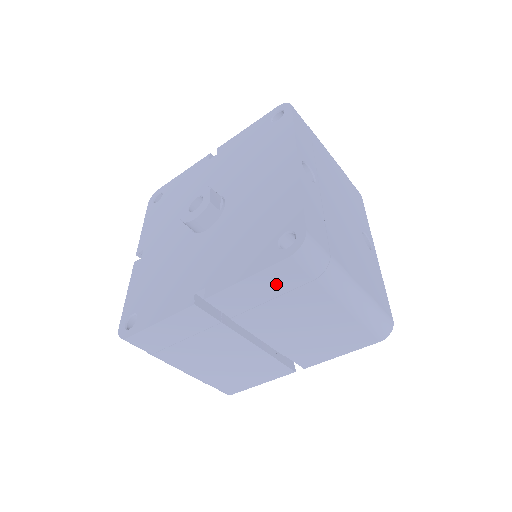
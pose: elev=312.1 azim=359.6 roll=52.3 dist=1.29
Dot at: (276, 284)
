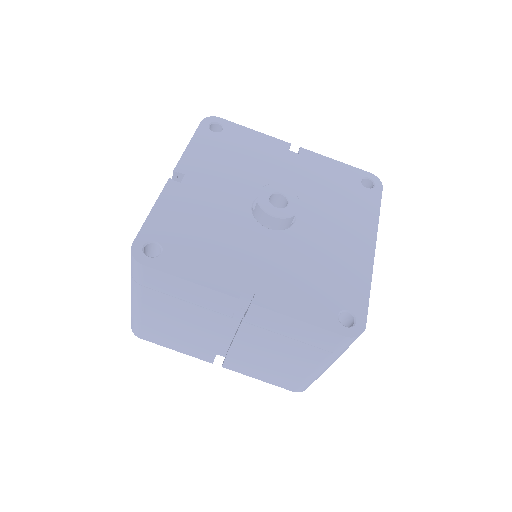
Dot at: (309, 336)
